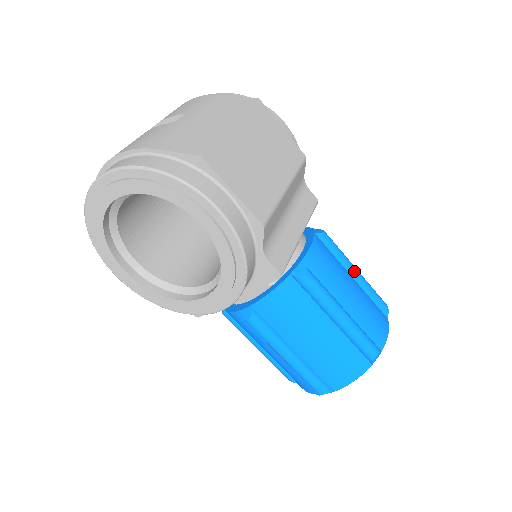
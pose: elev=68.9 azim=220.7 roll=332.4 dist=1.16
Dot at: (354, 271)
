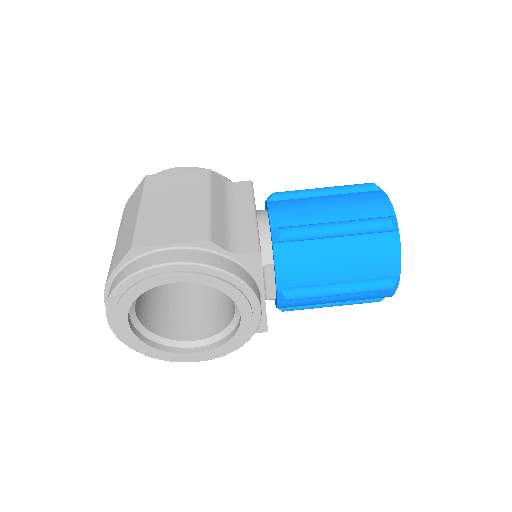
Dot at: (321, 191)
